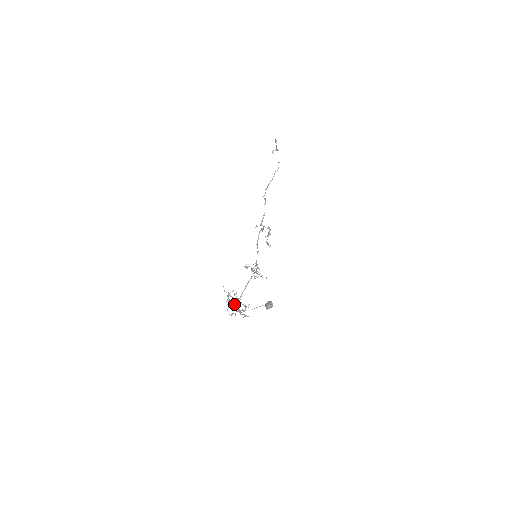
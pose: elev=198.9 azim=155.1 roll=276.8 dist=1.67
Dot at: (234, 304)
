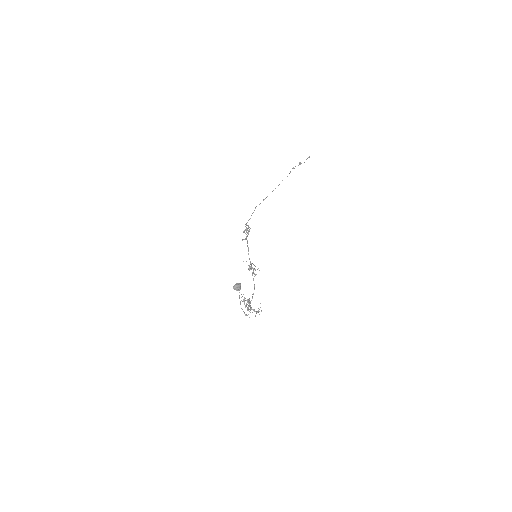
Dot at: occluded
